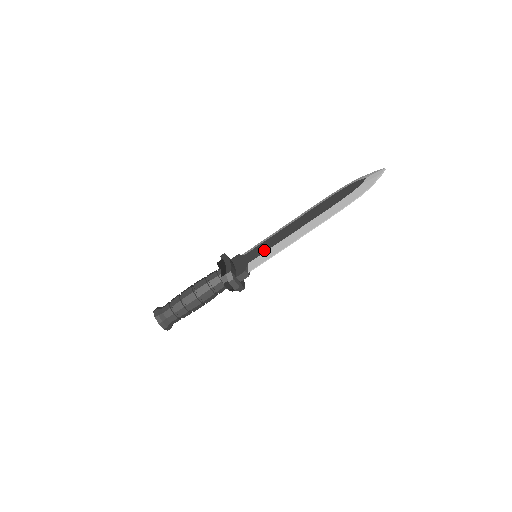
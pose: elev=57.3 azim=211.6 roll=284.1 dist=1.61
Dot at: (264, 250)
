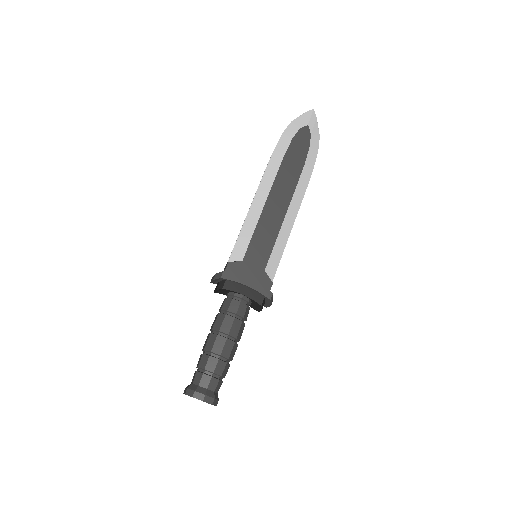
Dot at: (270, 247)
